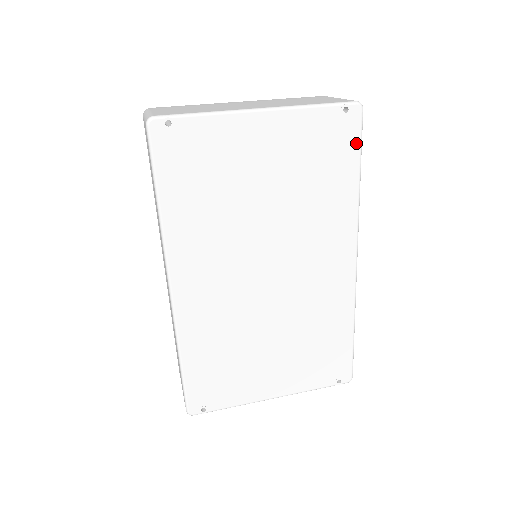
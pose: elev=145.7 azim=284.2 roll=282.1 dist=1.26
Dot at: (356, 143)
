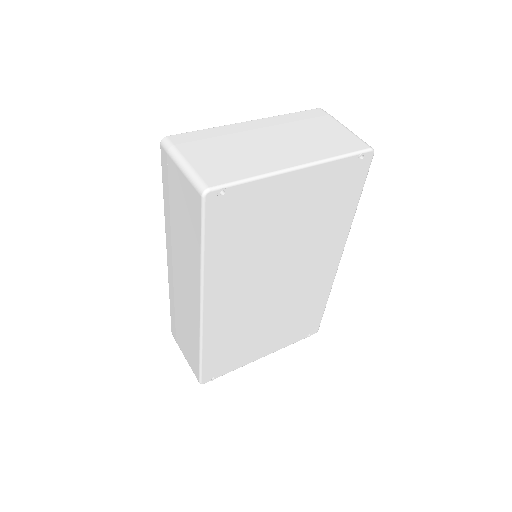
Dot at: (362, 180)
